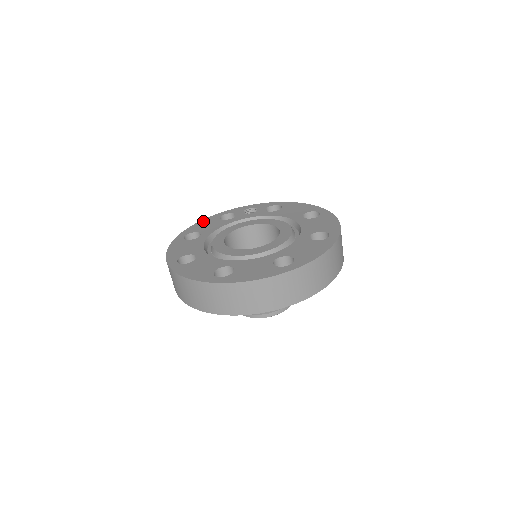
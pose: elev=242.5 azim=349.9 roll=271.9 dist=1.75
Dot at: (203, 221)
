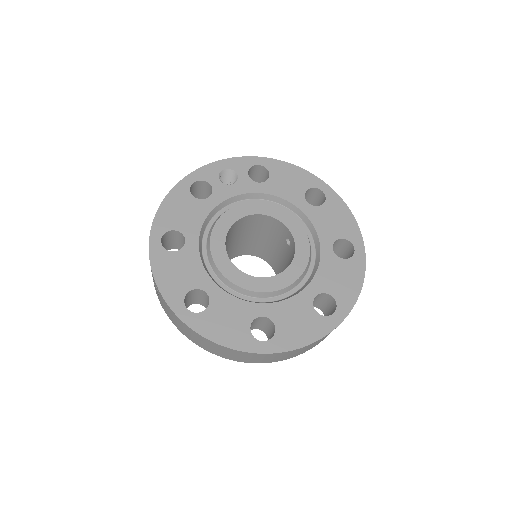
Dot at: (170, 200)
